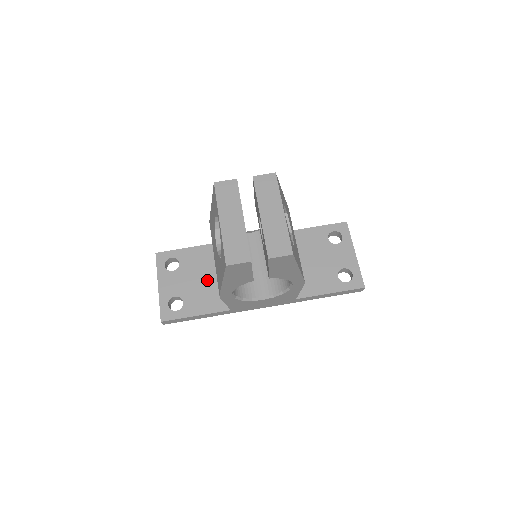
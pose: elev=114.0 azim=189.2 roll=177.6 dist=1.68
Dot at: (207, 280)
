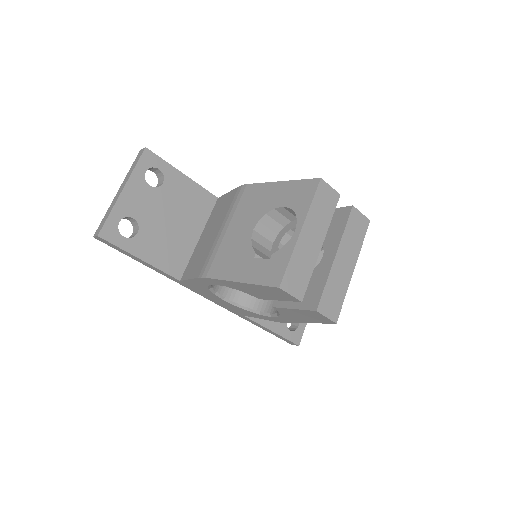
Dot at: (179, 228)
